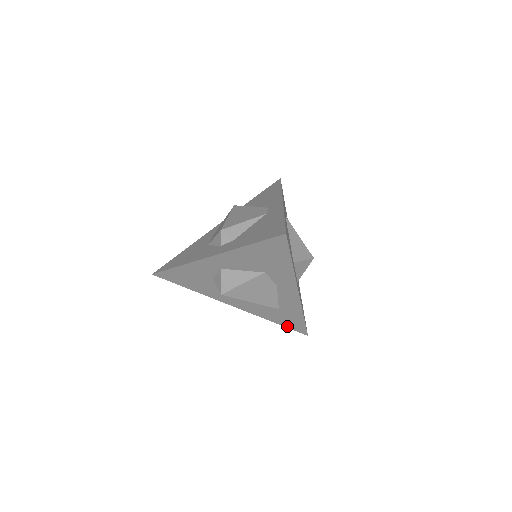
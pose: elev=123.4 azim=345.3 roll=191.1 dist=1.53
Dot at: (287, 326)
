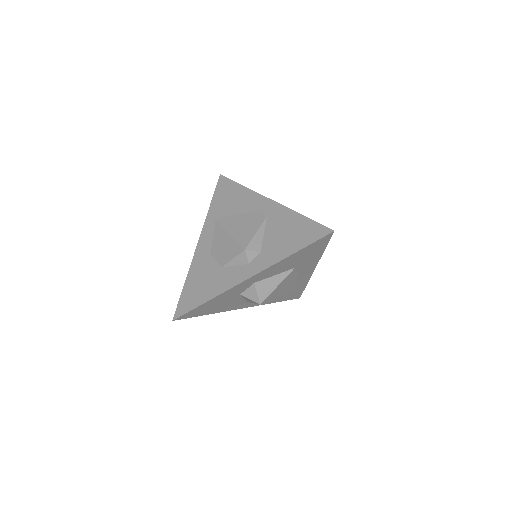
Dot at: (286, 300)
